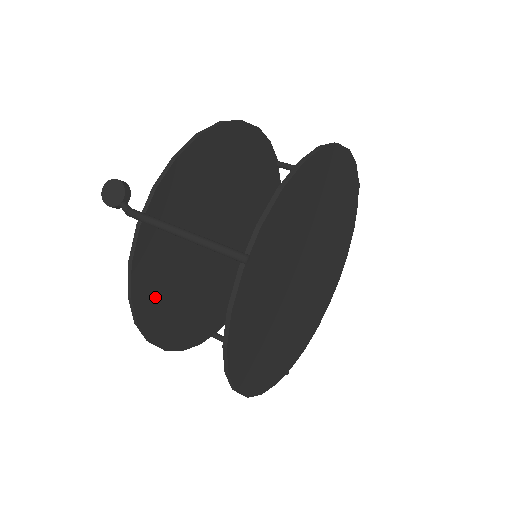
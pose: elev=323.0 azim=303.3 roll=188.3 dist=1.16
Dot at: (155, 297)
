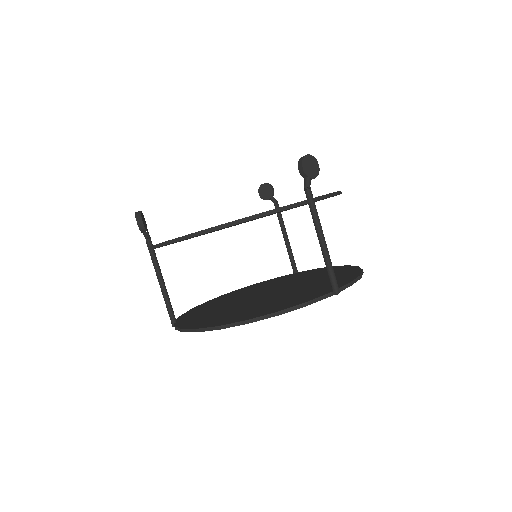
Dot at: occluded
